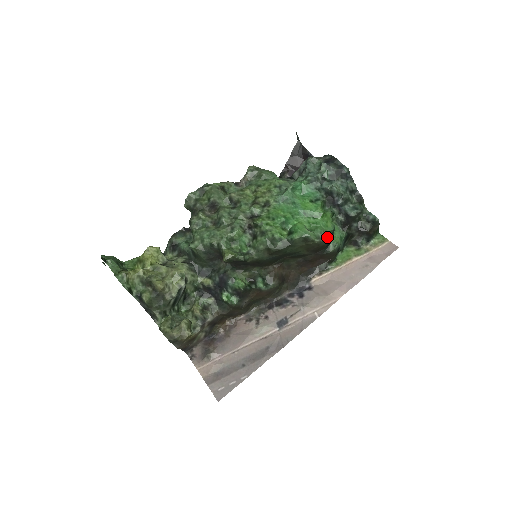
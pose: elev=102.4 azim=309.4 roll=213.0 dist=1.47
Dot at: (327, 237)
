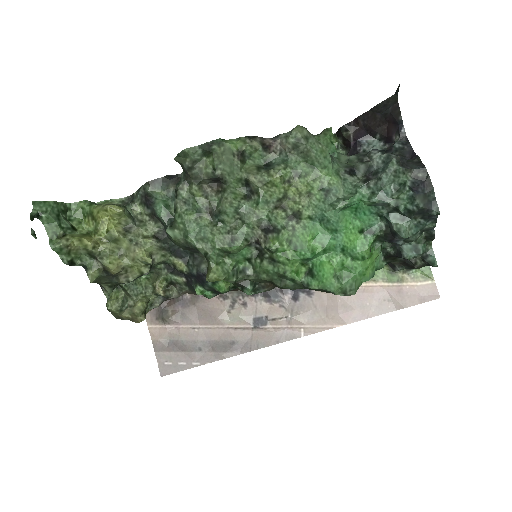
Dot at: (356, 290)
